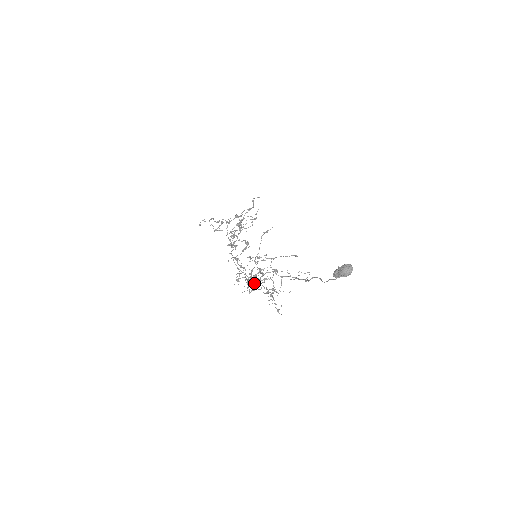
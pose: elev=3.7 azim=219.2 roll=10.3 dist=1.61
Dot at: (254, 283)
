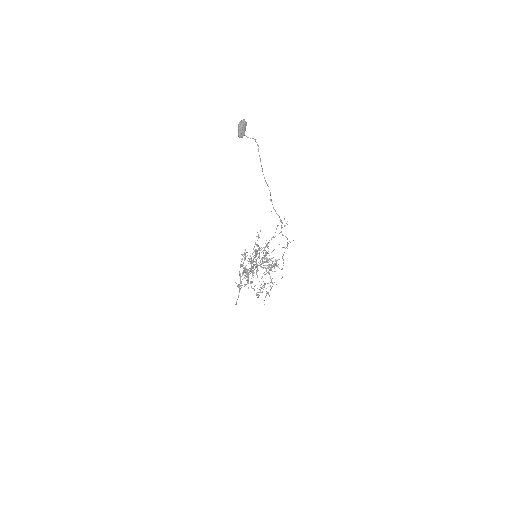
Dot at: (268, 283)
